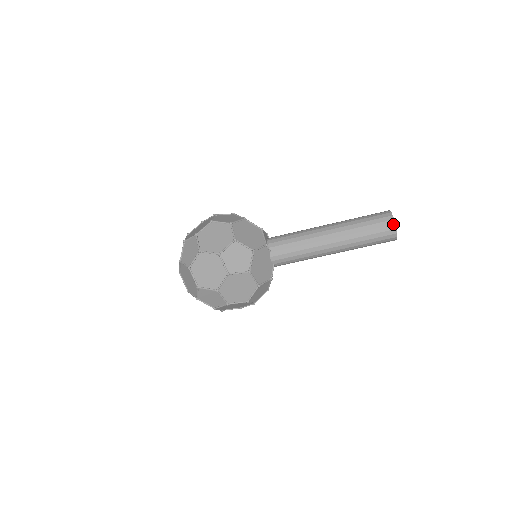
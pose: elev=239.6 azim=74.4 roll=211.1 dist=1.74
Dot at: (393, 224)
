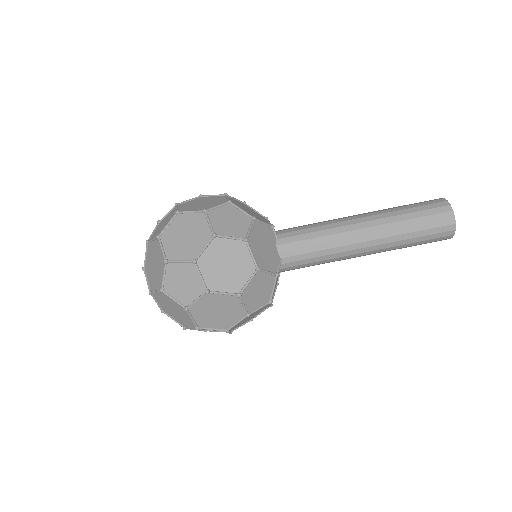
Dot at: (447, 205)
